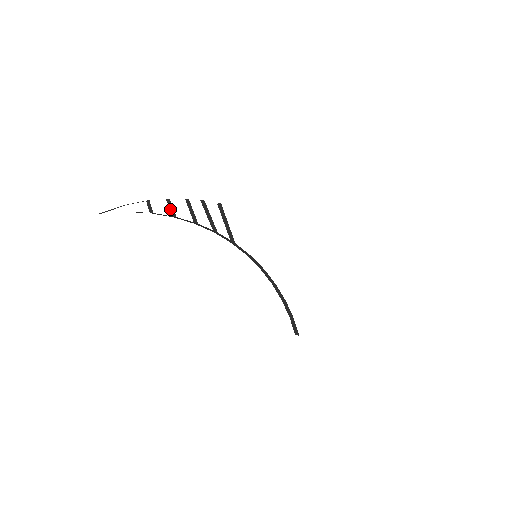
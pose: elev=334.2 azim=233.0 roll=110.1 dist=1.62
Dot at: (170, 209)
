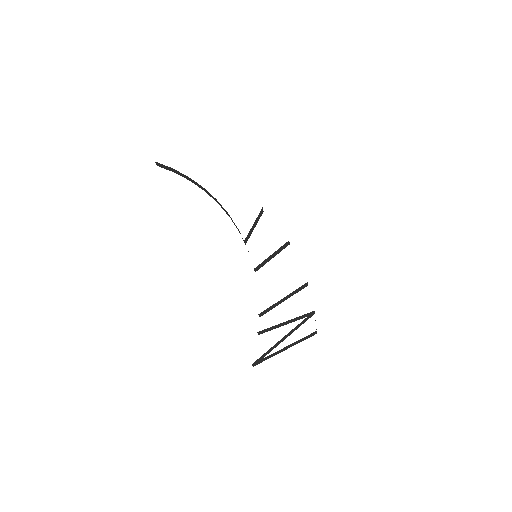
Dot at: occluded
